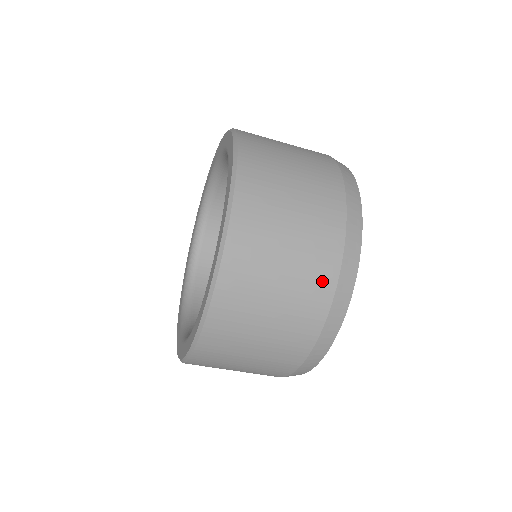
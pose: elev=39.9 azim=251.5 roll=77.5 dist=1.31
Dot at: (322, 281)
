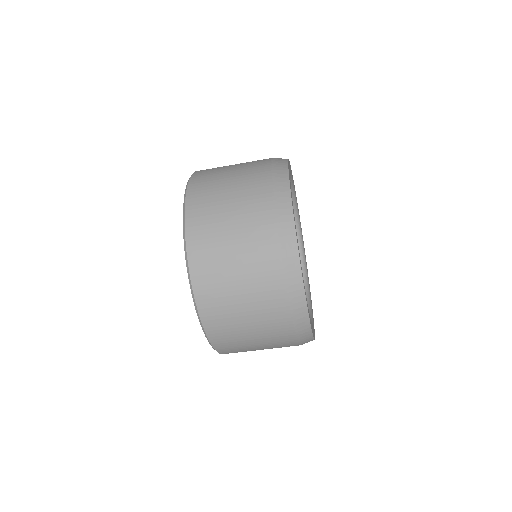
Dot at: (263, 219)
